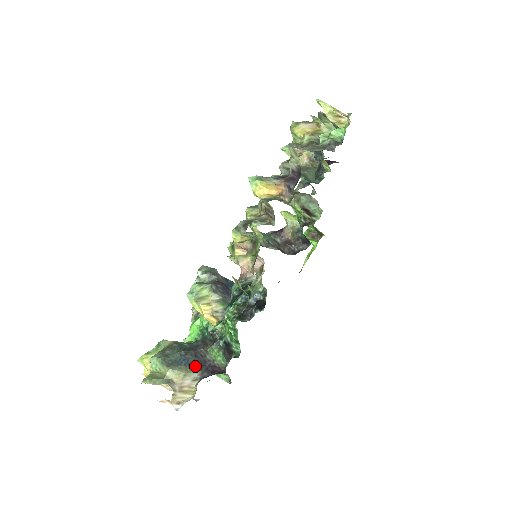
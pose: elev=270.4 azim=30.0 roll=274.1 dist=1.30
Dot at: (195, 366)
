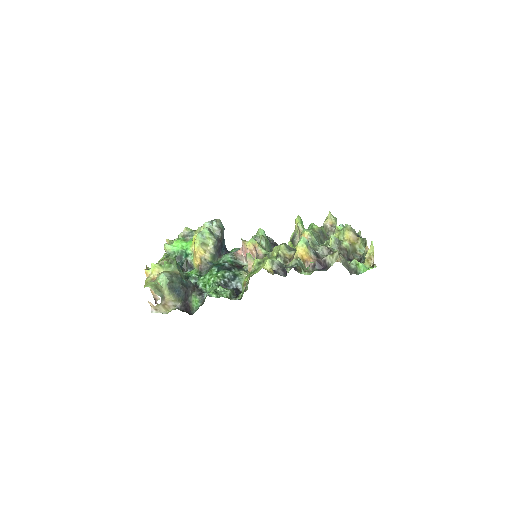
Dot at: (181, 299)
